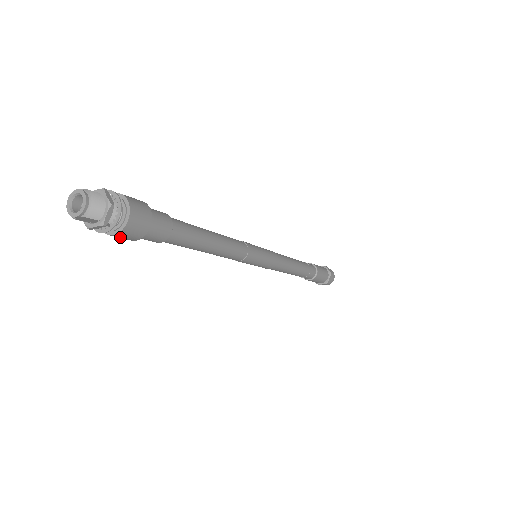
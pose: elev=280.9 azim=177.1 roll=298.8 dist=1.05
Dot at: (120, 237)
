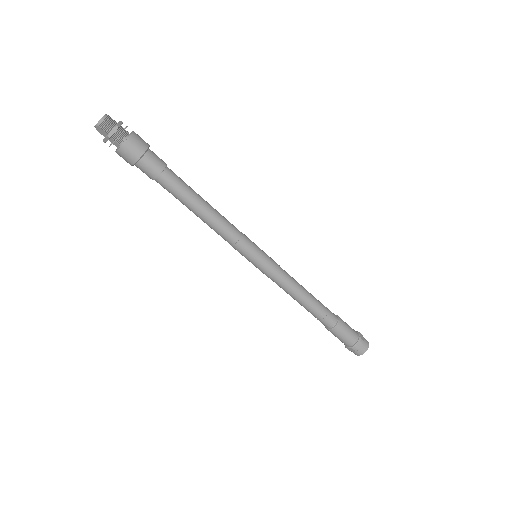
Dot at: (122, 156)
